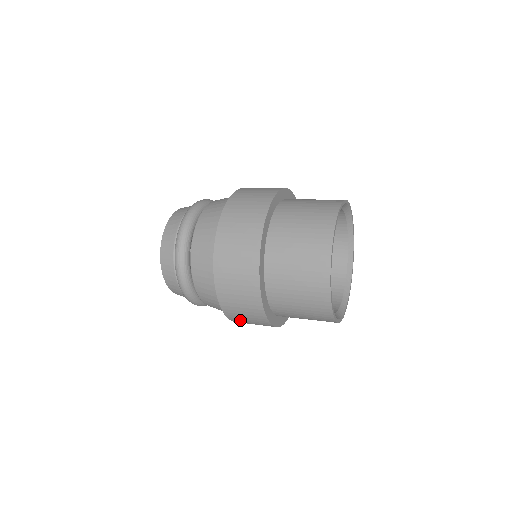
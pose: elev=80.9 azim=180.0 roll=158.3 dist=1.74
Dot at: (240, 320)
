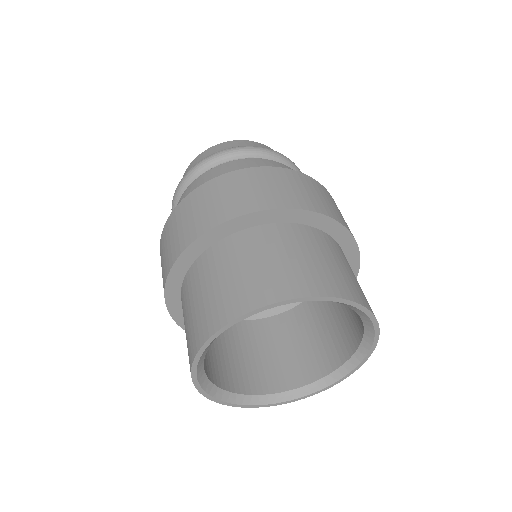
Dot at: occluded
